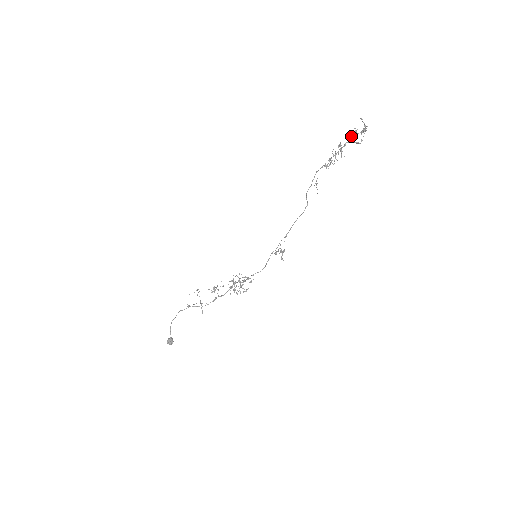
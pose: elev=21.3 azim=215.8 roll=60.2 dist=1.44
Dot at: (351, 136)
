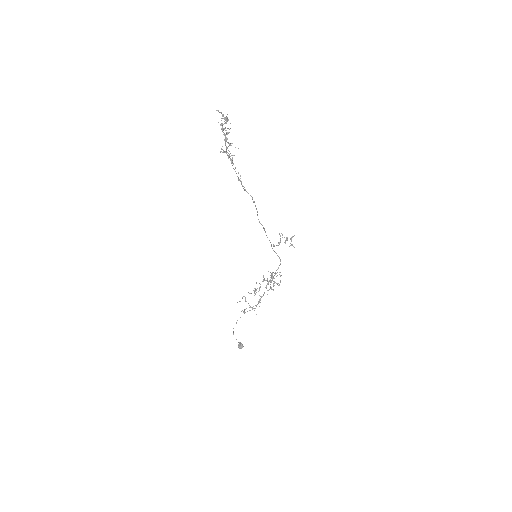
Dot at: occluded
